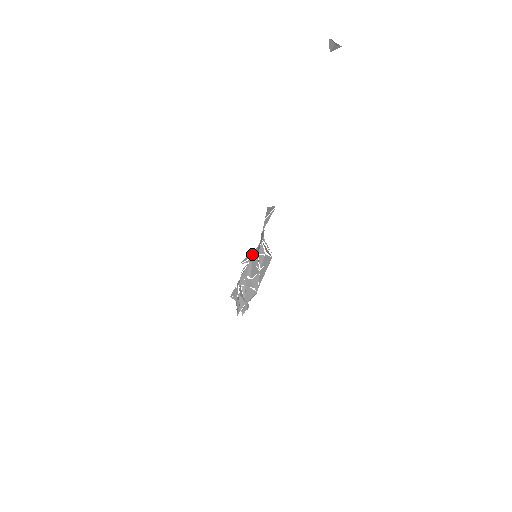
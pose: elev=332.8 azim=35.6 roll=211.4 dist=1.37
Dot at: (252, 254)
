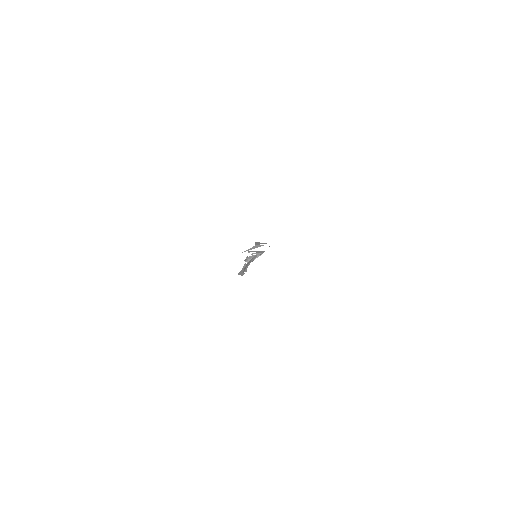
Dot at: (259, 252)
